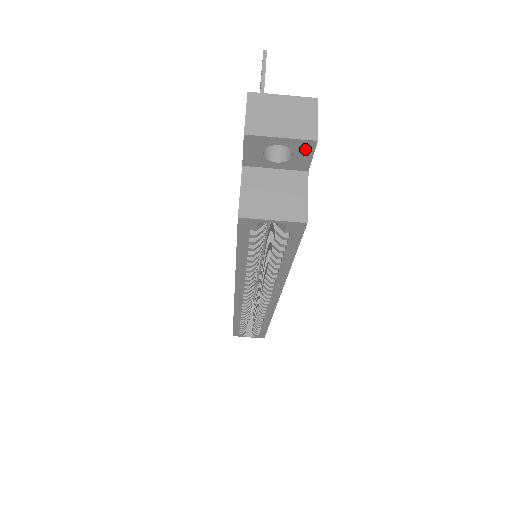
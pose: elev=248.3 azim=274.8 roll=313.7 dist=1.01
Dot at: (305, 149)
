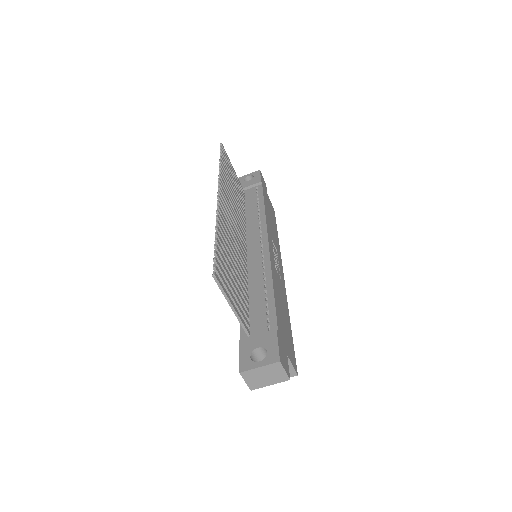
Dot at: occluded
